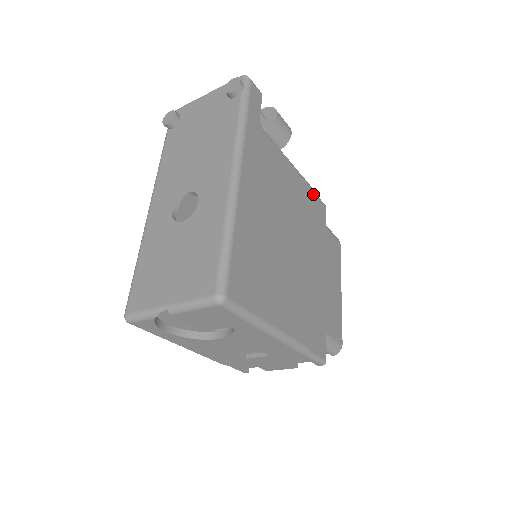
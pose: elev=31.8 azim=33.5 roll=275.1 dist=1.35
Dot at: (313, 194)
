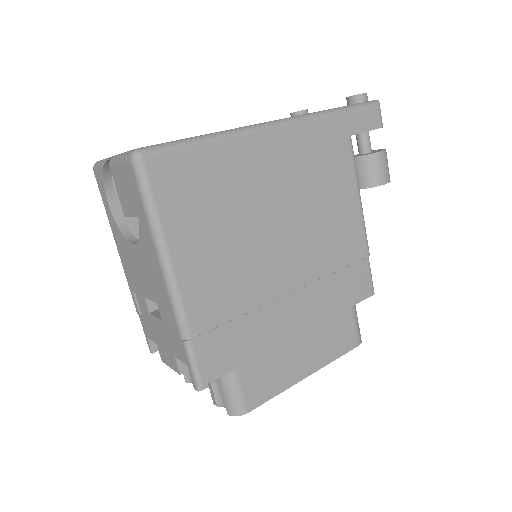
Dot at: (366, 263)
